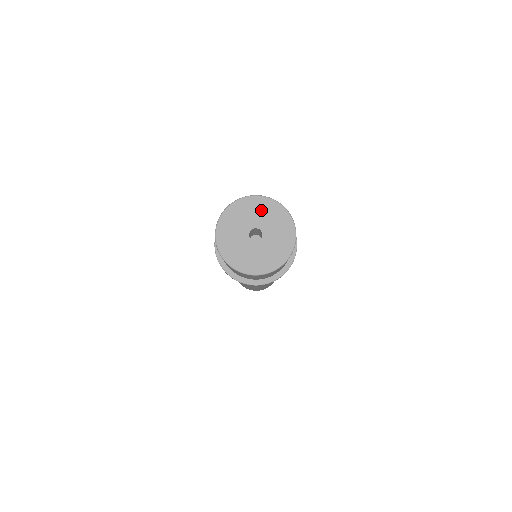
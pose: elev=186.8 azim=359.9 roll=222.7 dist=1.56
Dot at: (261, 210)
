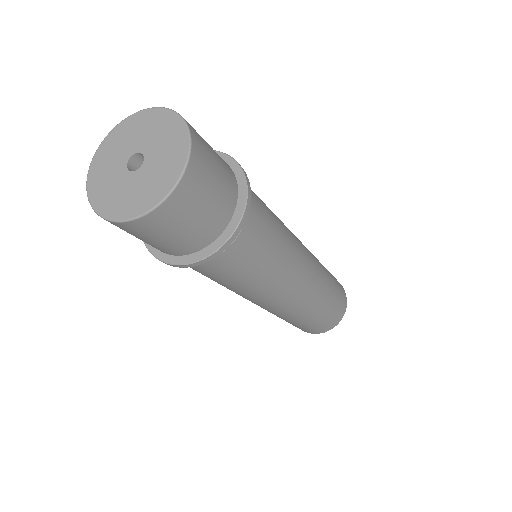
Dot at: (121, 140)
